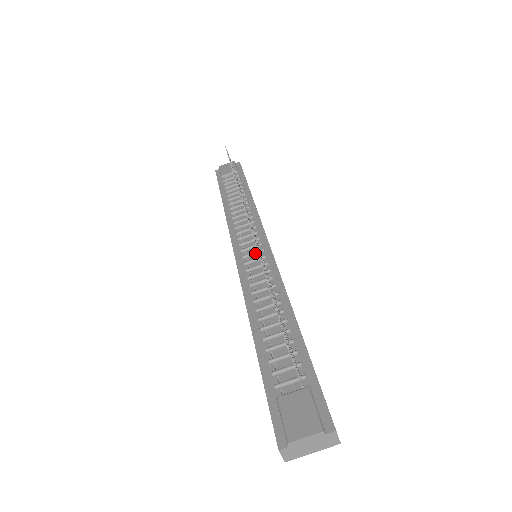
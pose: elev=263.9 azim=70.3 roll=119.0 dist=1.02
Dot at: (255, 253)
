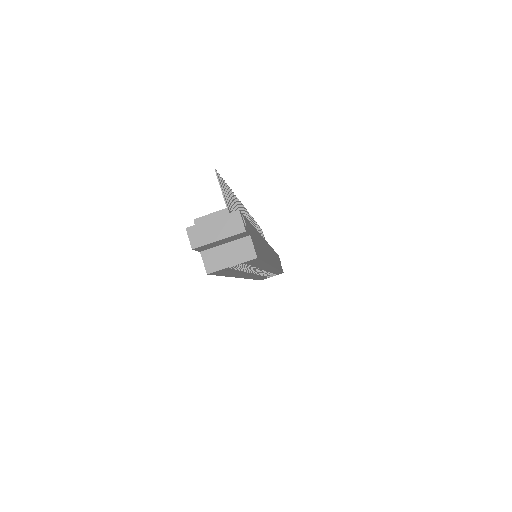
Dot at: occluded
